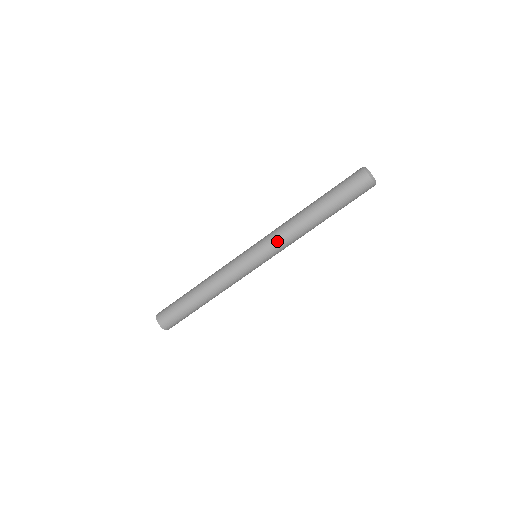
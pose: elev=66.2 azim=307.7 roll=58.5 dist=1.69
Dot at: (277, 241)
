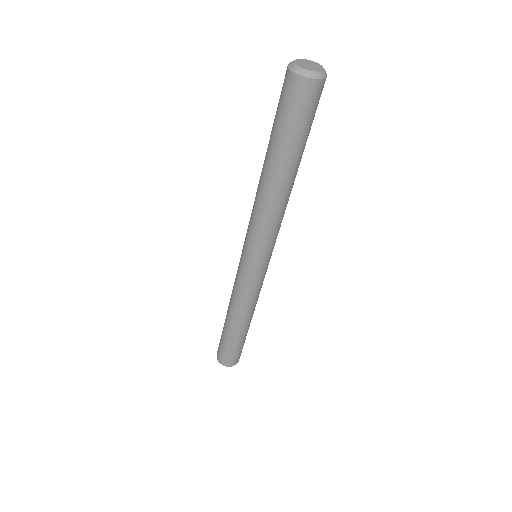
Dot at: (253, 230)
